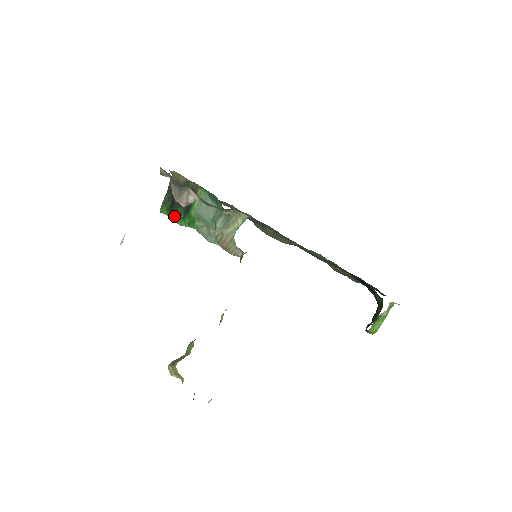
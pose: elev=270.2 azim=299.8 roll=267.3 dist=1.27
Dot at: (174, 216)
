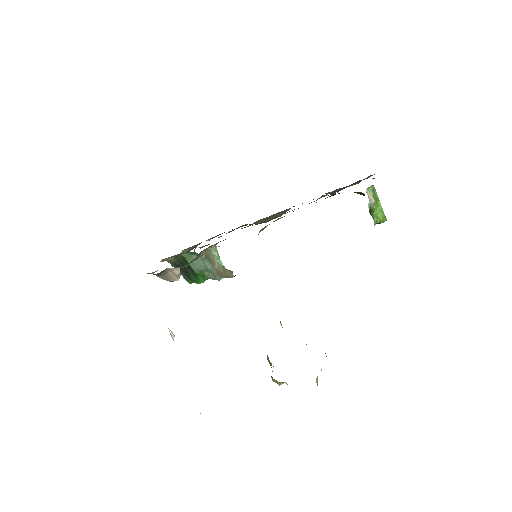
Dot at: (194, 282)
